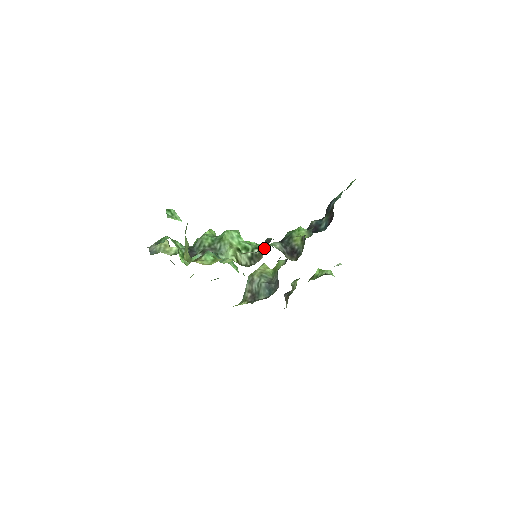
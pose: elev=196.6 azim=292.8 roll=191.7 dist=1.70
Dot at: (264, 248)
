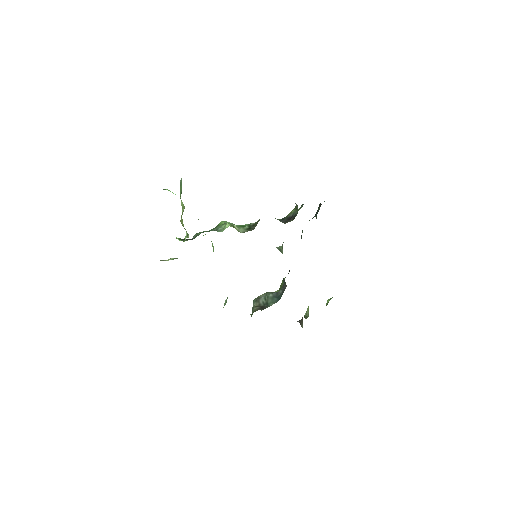
Dot at: occluded
